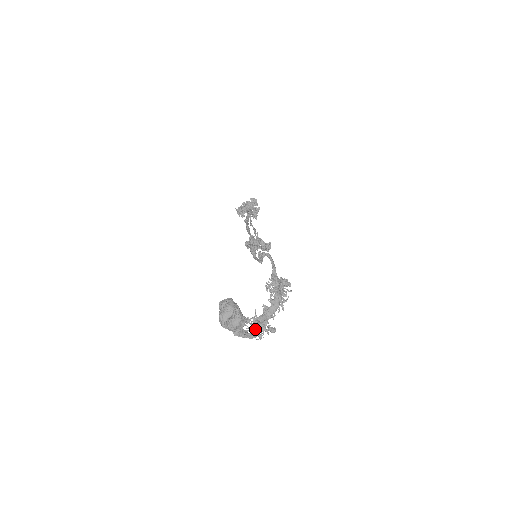
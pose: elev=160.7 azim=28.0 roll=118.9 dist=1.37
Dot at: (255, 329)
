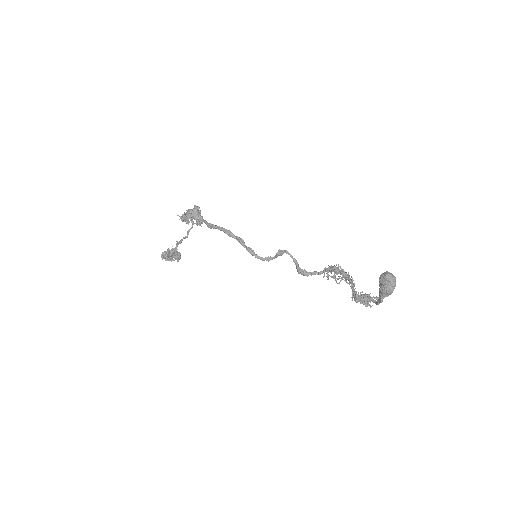
Dot at: (373, 299)
